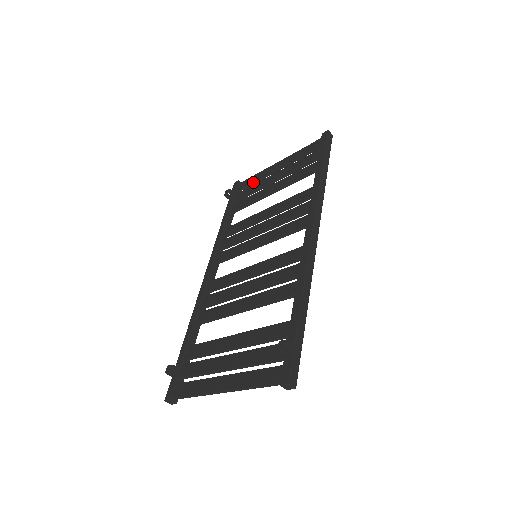
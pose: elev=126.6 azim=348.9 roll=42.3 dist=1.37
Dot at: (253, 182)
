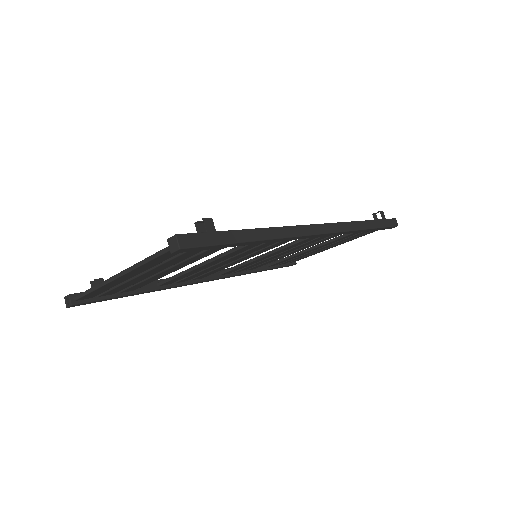
Dot at: occluded
